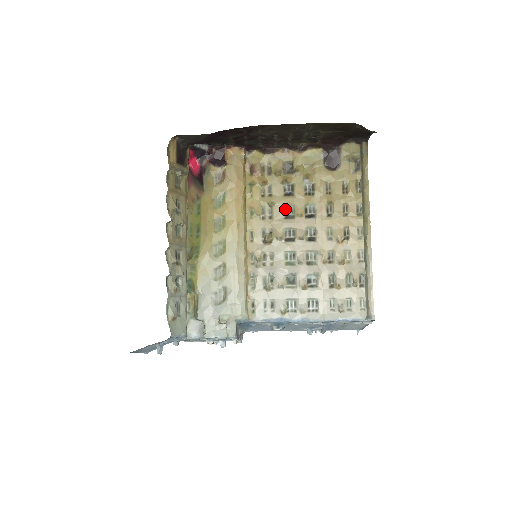
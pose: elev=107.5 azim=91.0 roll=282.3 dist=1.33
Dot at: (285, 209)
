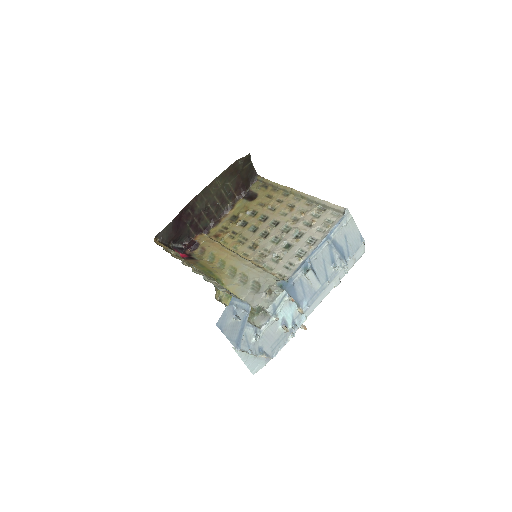
Dot at: (250, 230)
